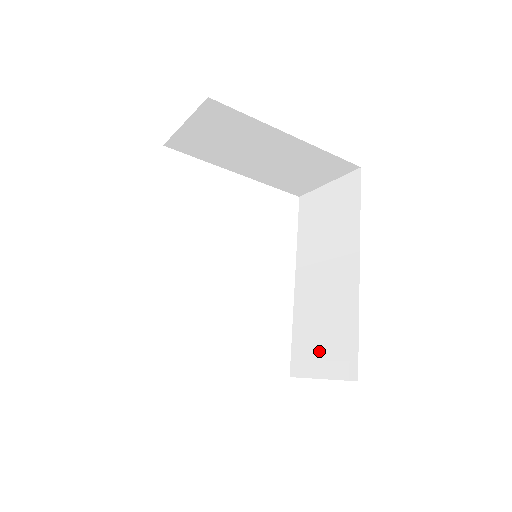
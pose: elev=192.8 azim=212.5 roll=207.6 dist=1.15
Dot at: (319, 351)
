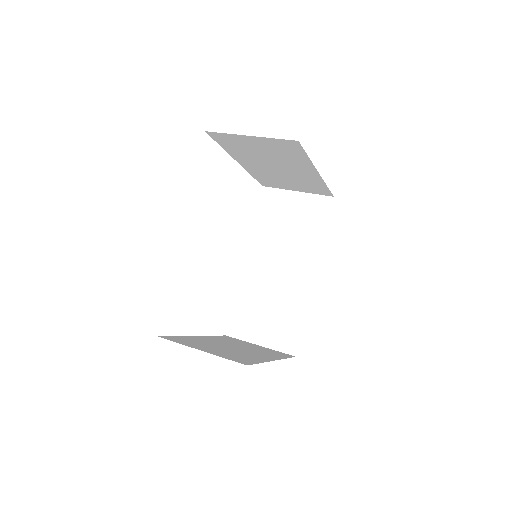
Dot at: (262, 325)
